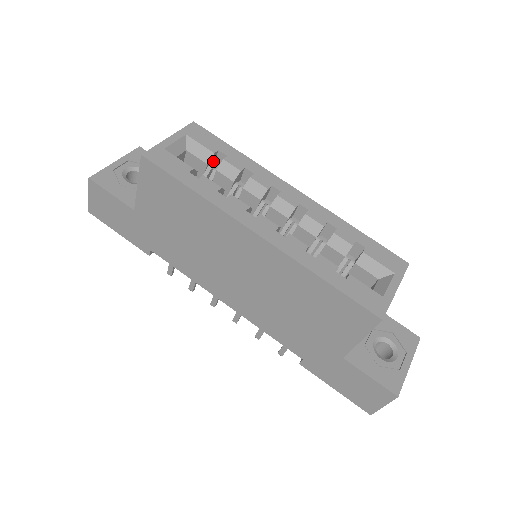
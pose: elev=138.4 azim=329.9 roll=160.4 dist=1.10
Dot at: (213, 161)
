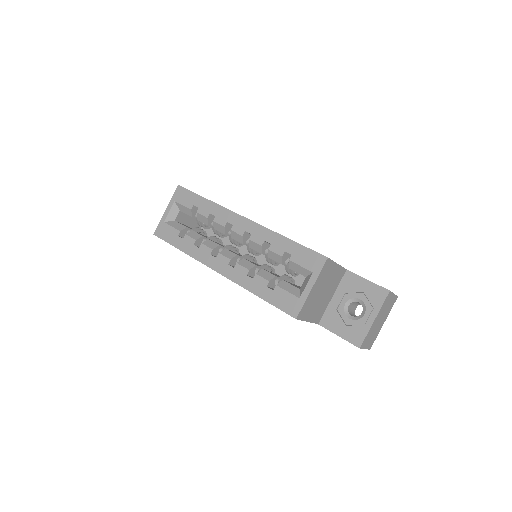
Dot at: occluded
